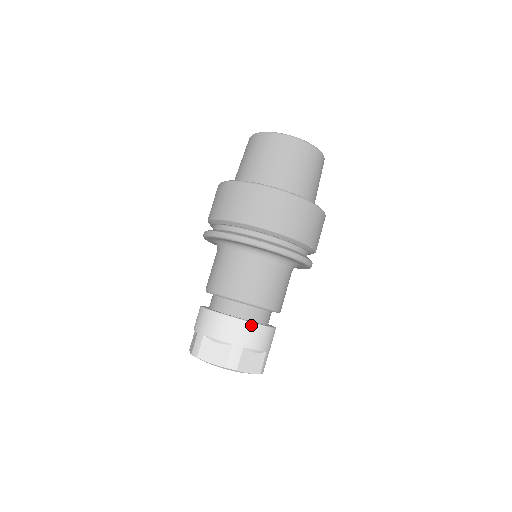
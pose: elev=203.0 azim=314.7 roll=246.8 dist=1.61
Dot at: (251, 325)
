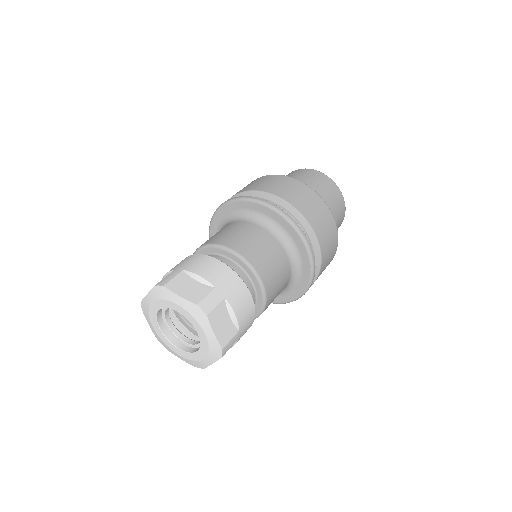
Dot at: (242, 283)
